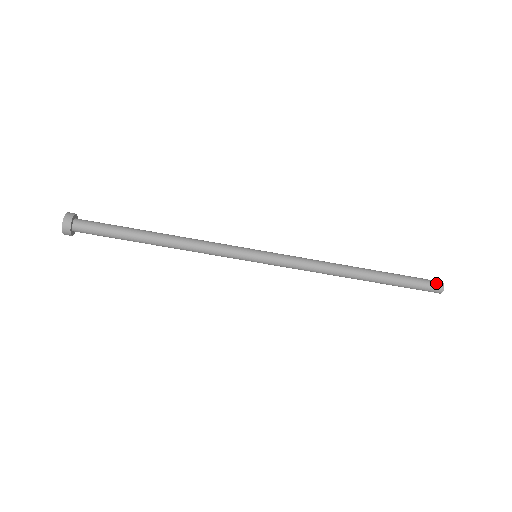
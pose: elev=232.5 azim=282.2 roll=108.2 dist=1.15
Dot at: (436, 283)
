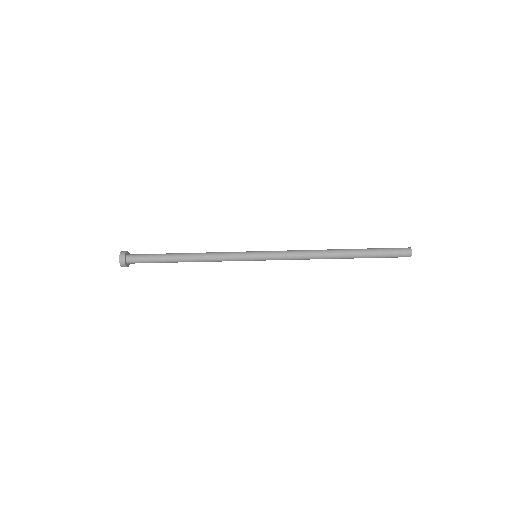
Dot at: (404, 248)
